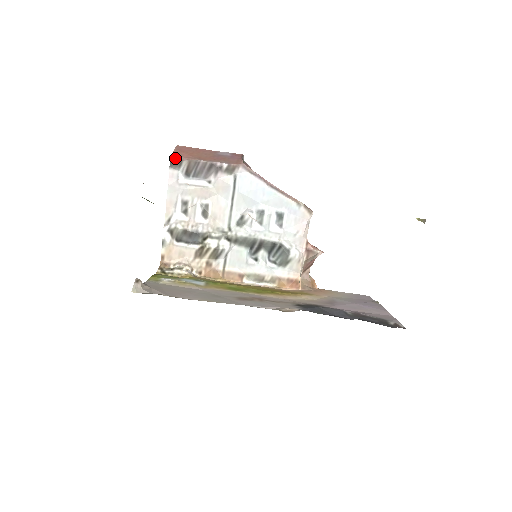
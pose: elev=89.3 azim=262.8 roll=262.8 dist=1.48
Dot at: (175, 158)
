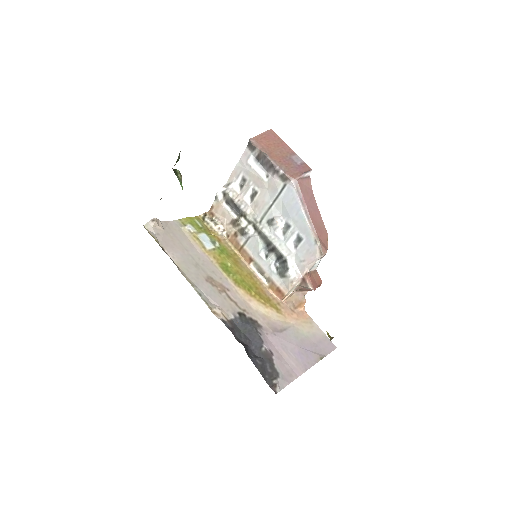
Dot at: (253, 142)
